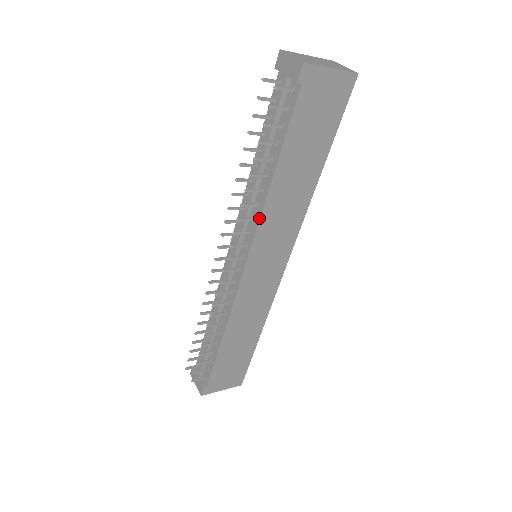
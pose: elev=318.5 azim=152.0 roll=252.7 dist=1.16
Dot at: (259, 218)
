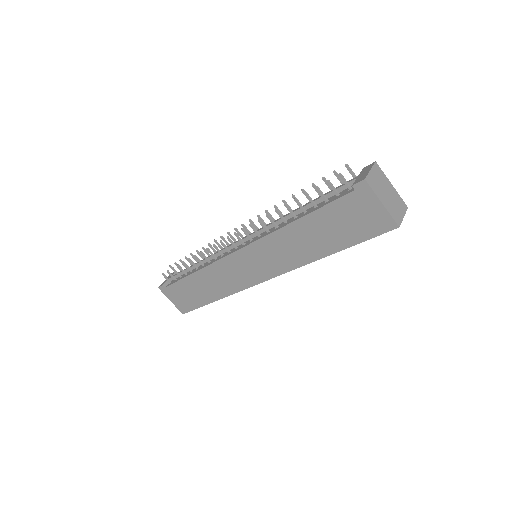
Dot at: (269, 234)
